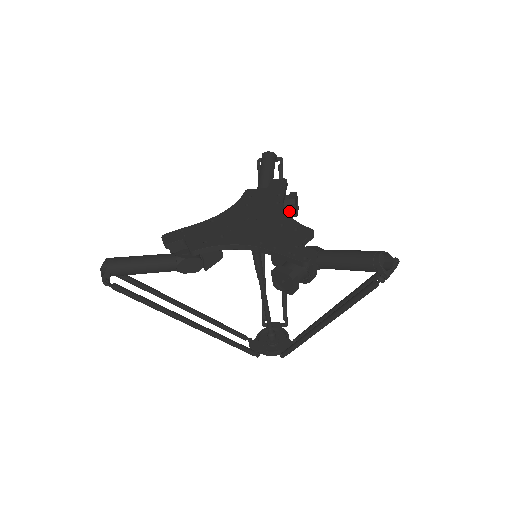
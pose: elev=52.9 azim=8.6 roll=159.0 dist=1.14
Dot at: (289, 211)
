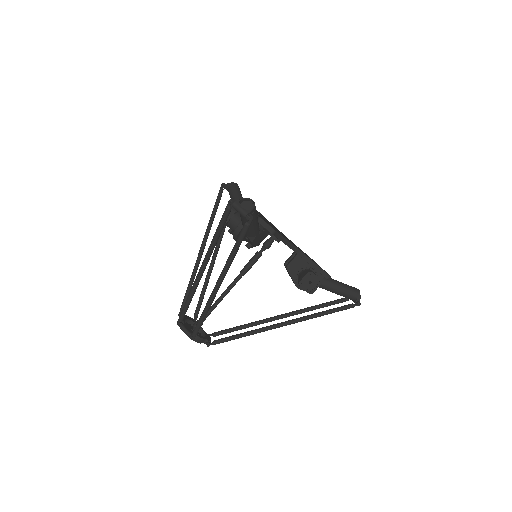
Dot at: occluded
